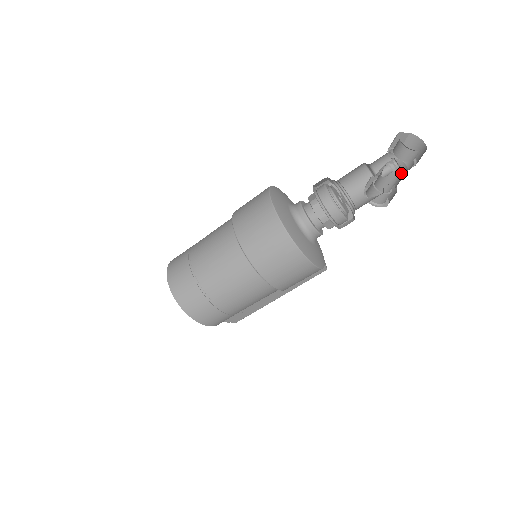
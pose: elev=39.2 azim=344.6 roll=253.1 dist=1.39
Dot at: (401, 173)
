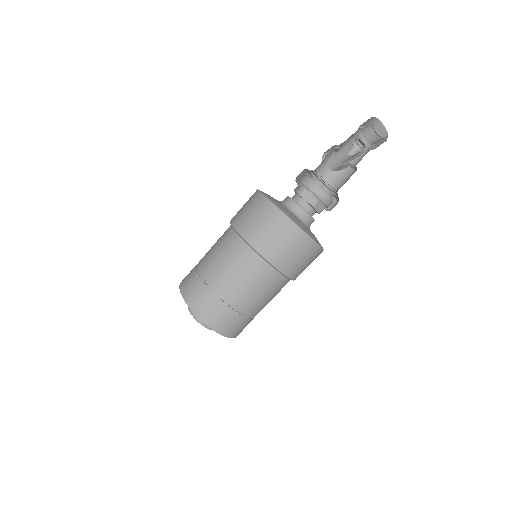
Dot at: (360, 147)
